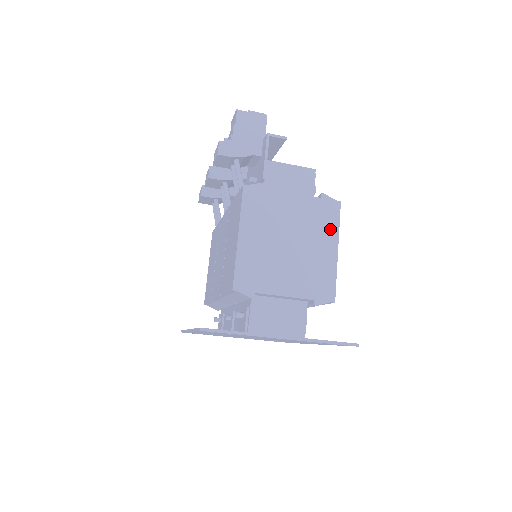
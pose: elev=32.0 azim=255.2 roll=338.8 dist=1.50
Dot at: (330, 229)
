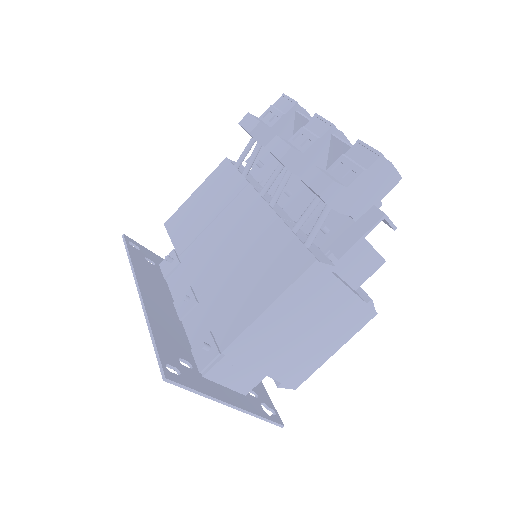
Dot at: (347, 333)
